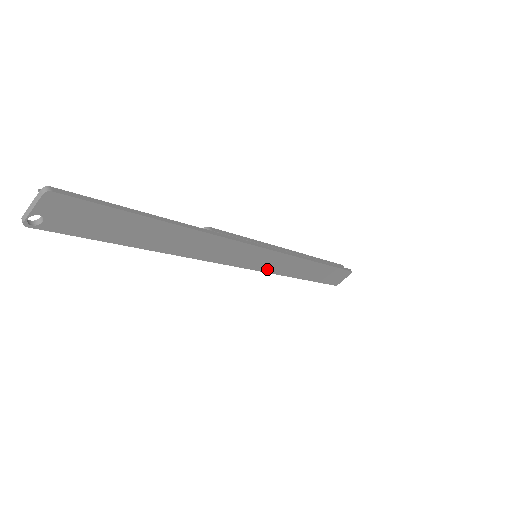
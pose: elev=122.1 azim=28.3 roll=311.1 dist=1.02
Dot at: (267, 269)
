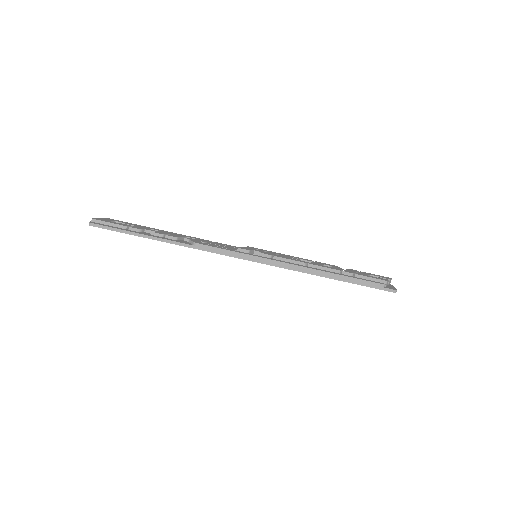
Dot at: occluded
